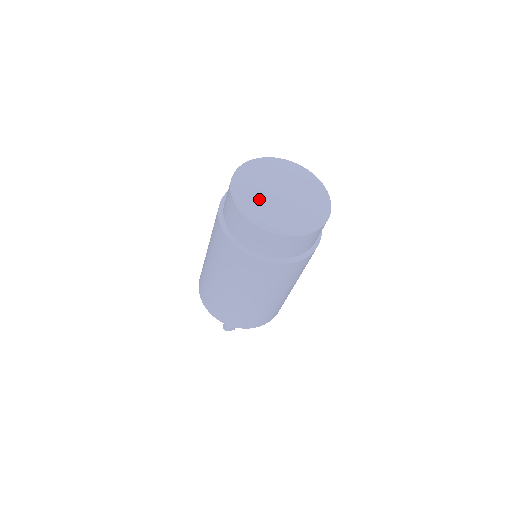
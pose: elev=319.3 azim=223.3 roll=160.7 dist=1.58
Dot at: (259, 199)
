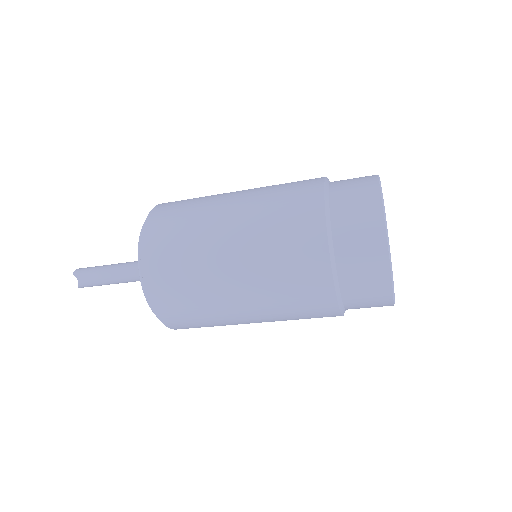
Dot at: occluded
